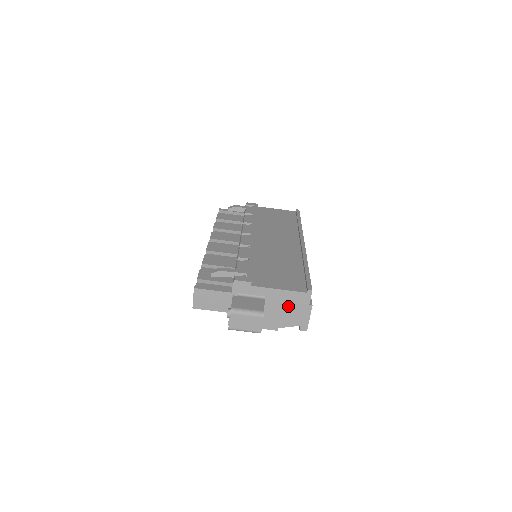
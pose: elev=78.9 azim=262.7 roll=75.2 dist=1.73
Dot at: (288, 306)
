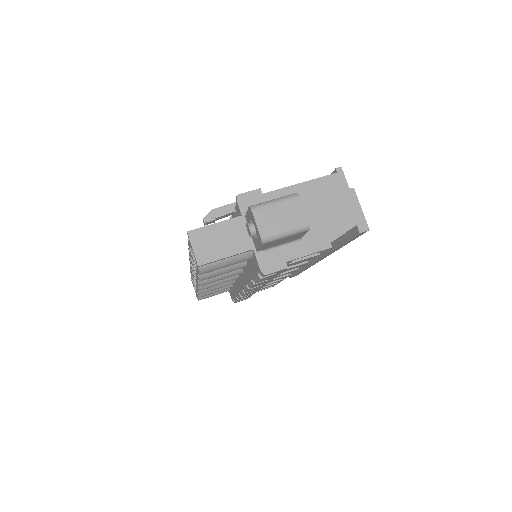
Dot at: (324, 203)
